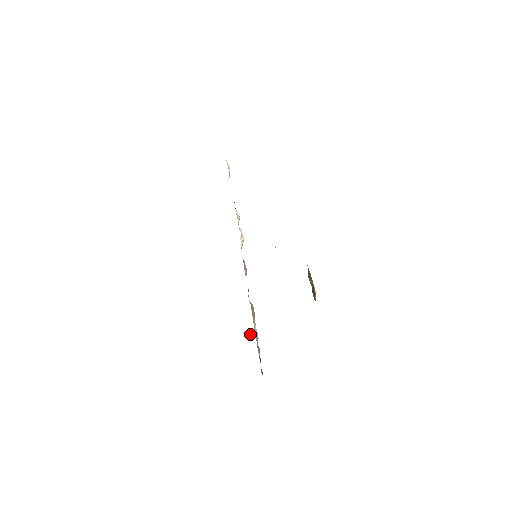
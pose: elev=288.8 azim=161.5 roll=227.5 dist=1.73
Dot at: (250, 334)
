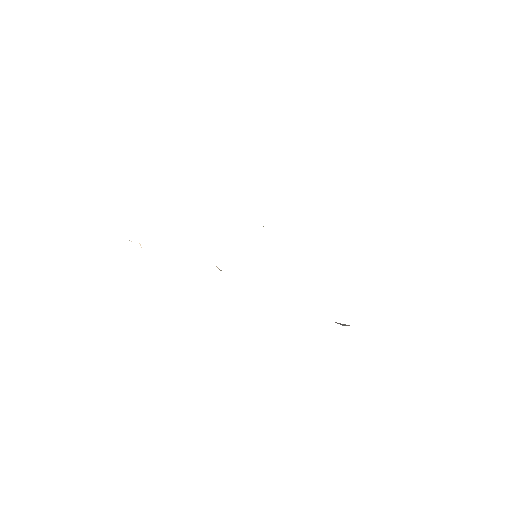
Dot at: (343, 324)
